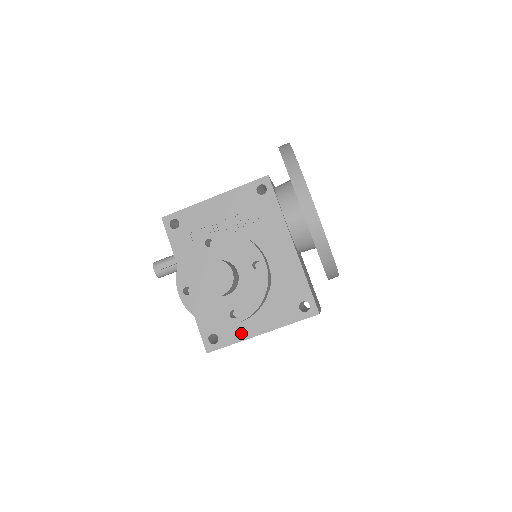
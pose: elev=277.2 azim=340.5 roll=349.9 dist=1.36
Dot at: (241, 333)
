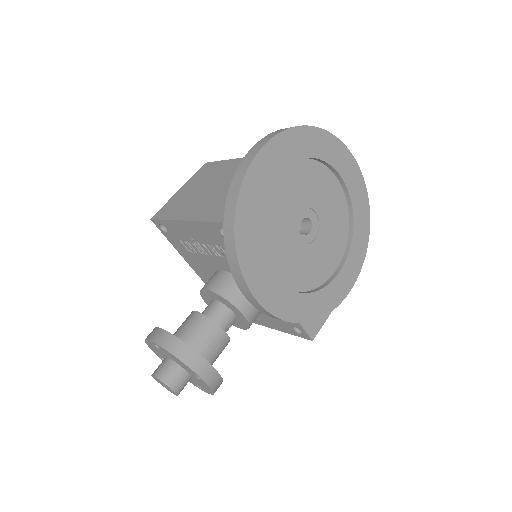
Dot at: occluded
